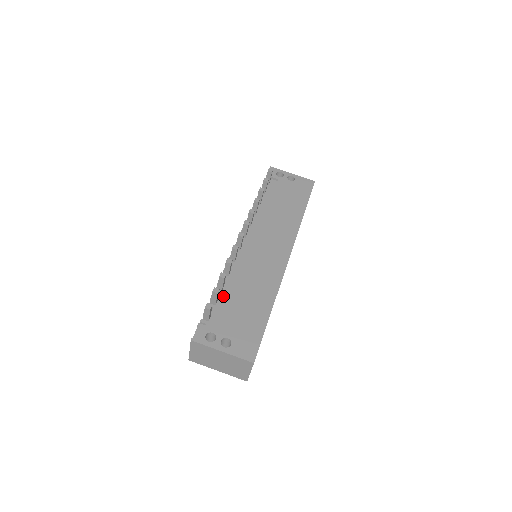
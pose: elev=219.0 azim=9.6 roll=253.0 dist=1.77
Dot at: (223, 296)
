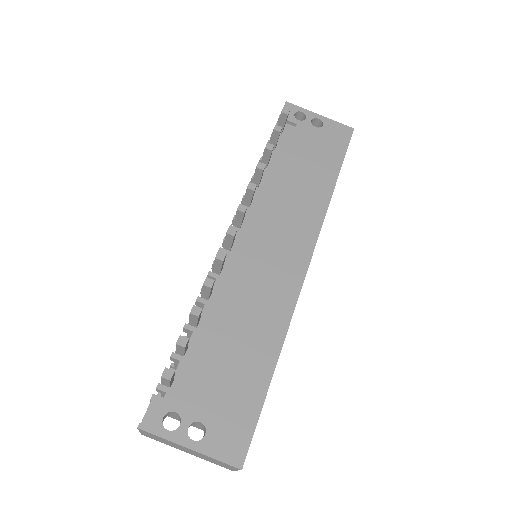
Dot at: (198, 338)
